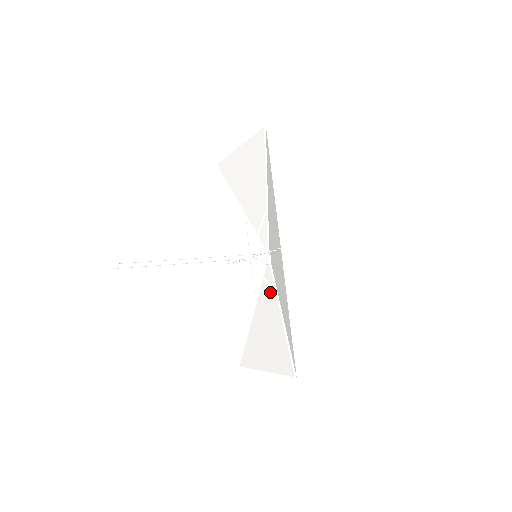
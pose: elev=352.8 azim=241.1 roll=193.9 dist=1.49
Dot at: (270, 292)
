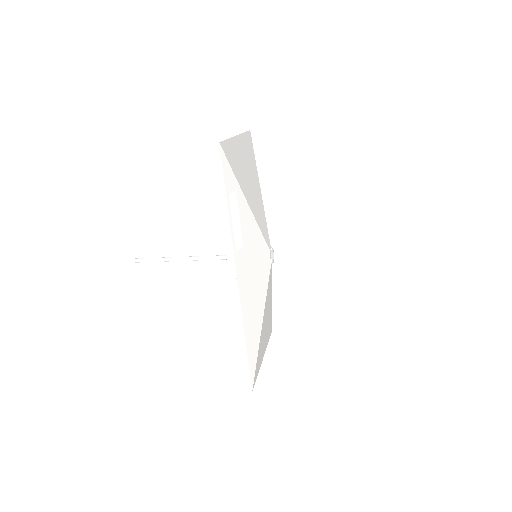
Dot at: (268, 293)
